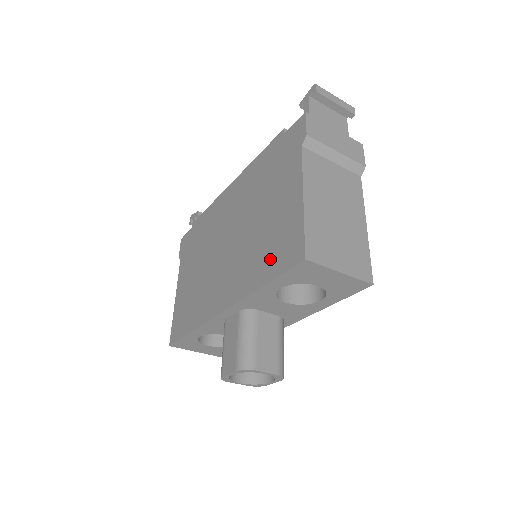
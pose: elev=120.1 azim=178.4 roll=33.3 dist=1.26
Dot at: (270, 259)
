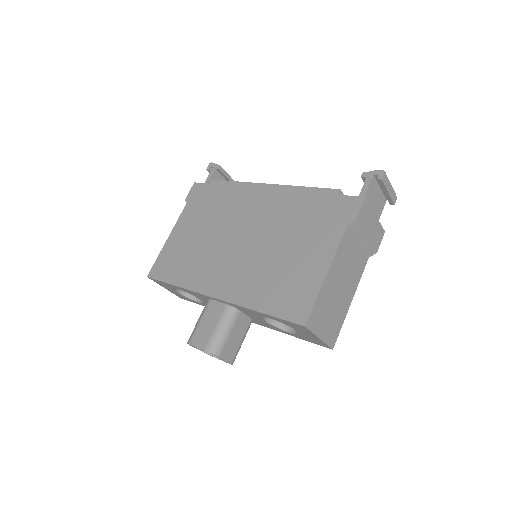
Dot at: (276, 296)
